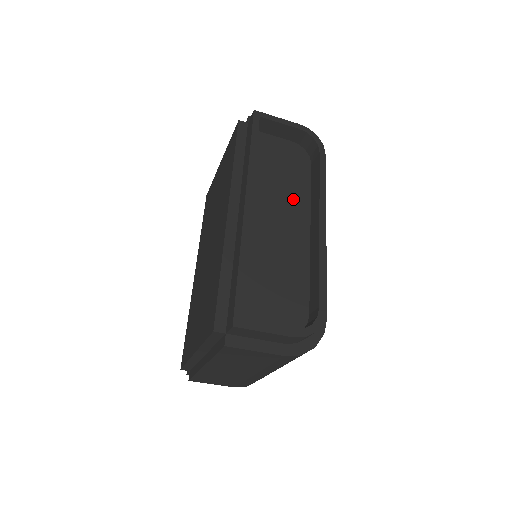
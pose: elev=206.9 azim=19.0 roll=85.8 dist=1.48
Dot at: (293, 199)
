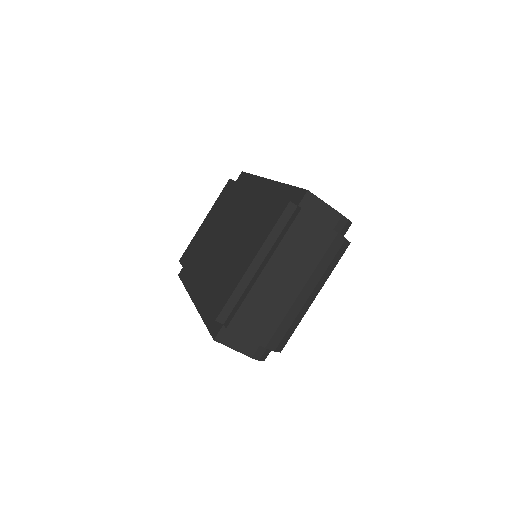
Dot at: occluded
